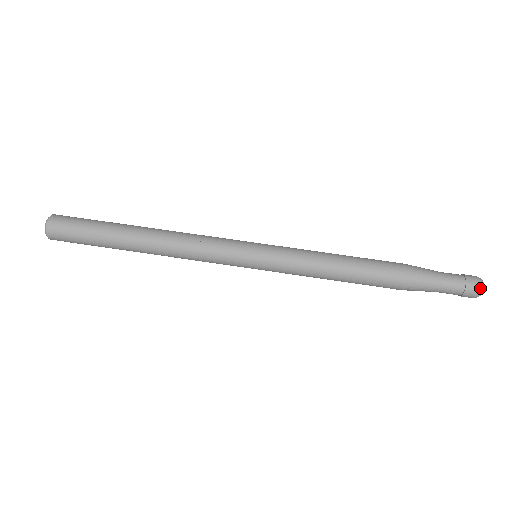
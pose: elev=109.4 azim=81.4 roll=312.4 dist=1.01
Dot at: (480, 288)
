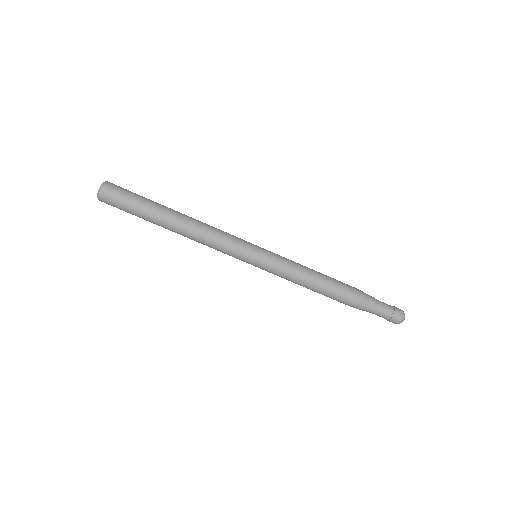
Dot at: (401, 320)
